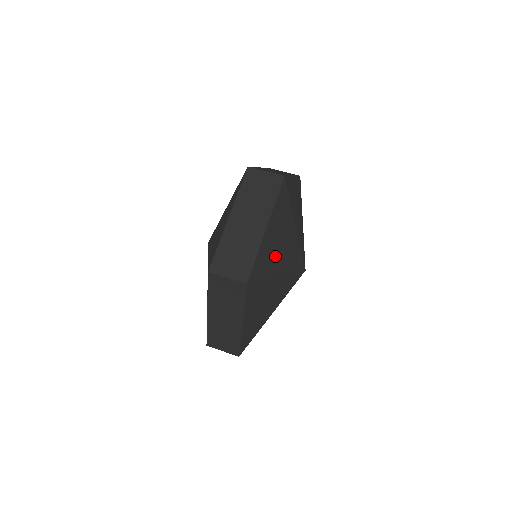
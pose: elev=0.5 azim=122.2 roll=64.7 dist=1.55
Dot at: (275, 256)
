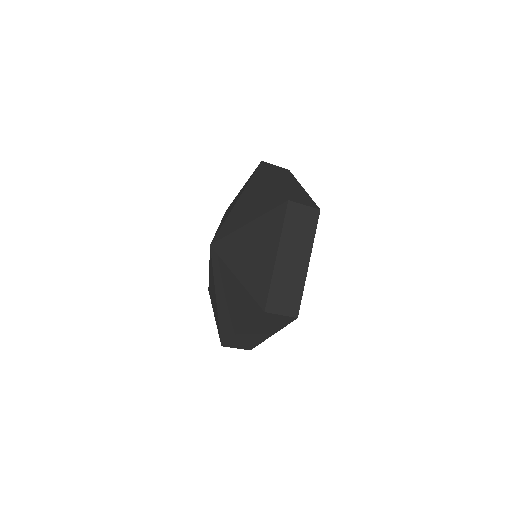
Dot at: occluded
